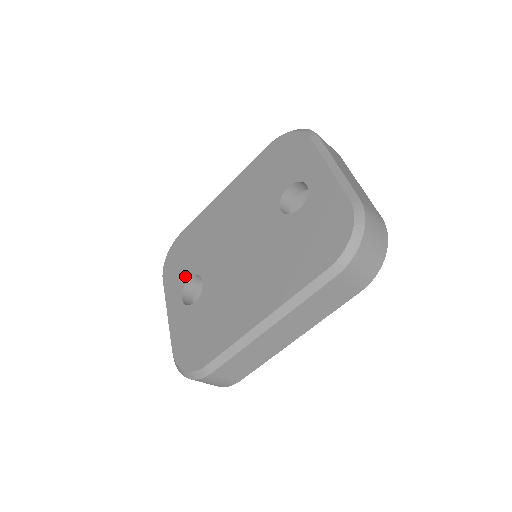
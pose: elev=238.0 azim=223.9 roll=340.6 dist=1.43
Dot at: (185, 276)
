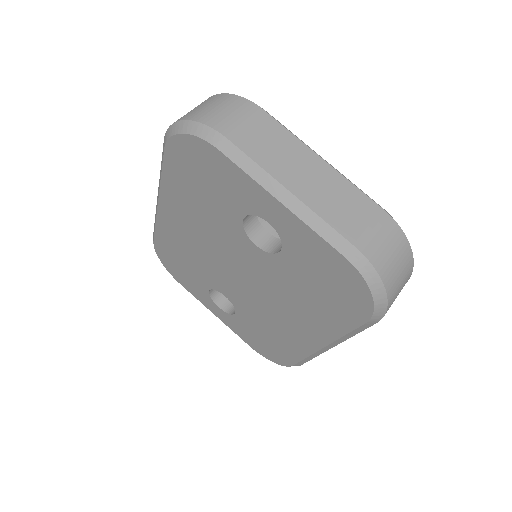
Dot at: (202, 288)
